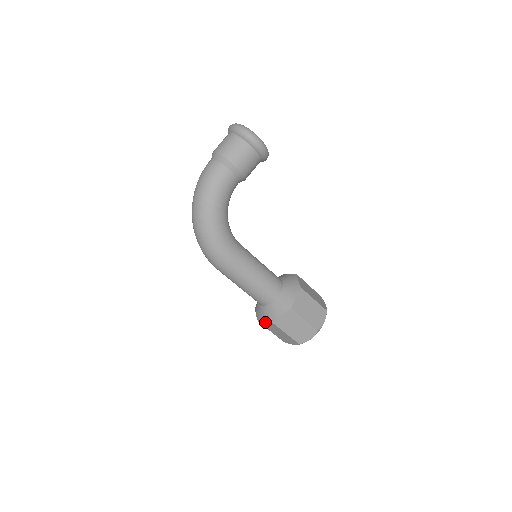
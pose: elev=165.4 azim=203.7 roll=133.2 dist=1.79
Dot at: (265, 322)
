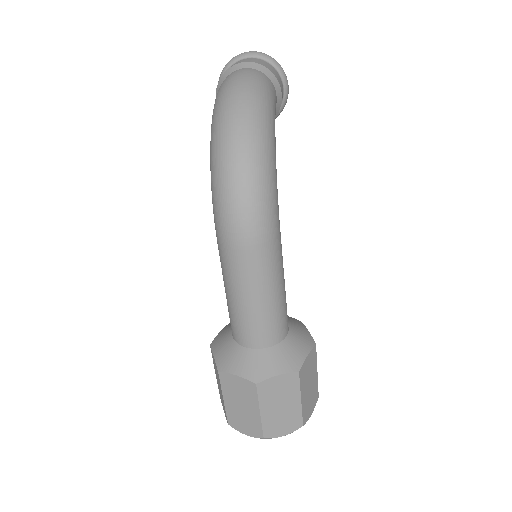
Dot at: (277, 377)
